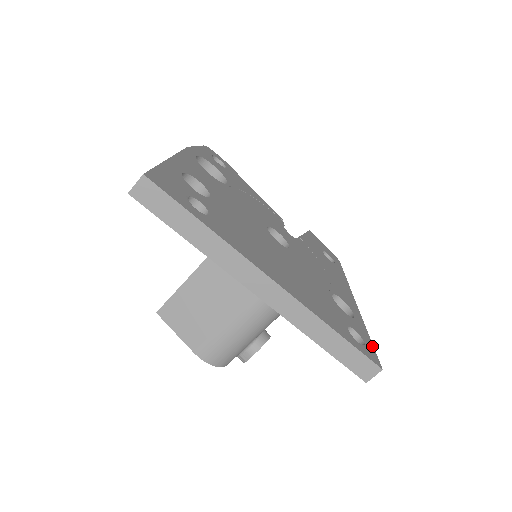
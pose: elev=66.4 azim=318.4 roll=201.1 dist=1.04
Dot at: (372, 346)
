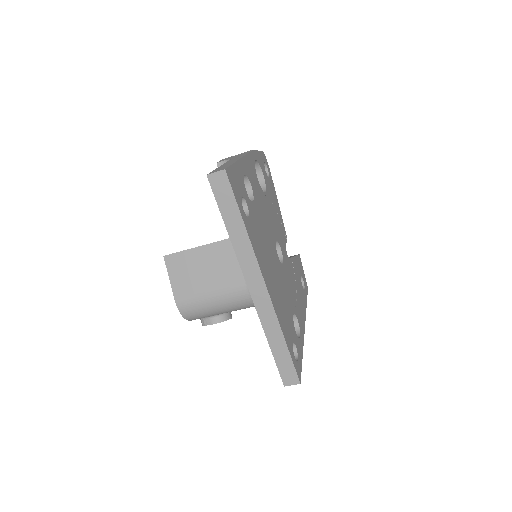
Dot at: (301, 364)
